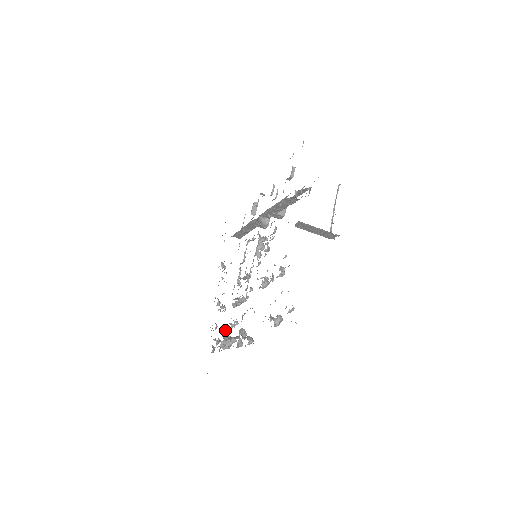
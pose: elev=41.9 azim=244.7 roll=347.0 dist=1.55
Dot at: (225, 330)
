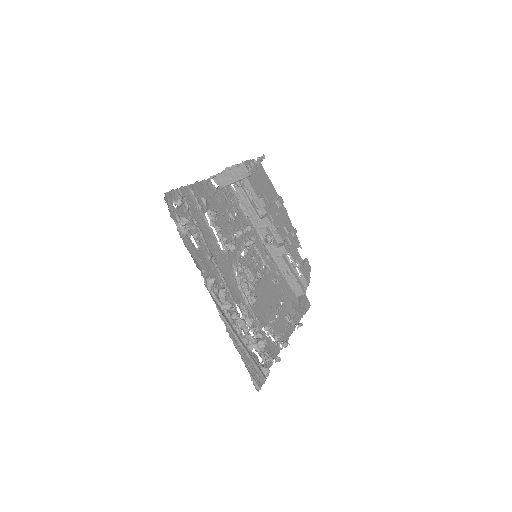
Dot at: (251, 330)
